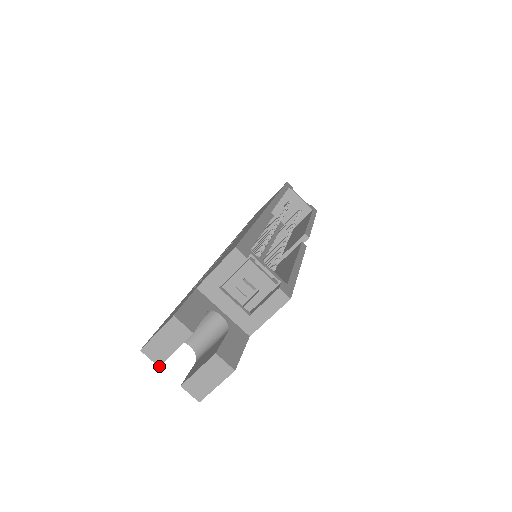
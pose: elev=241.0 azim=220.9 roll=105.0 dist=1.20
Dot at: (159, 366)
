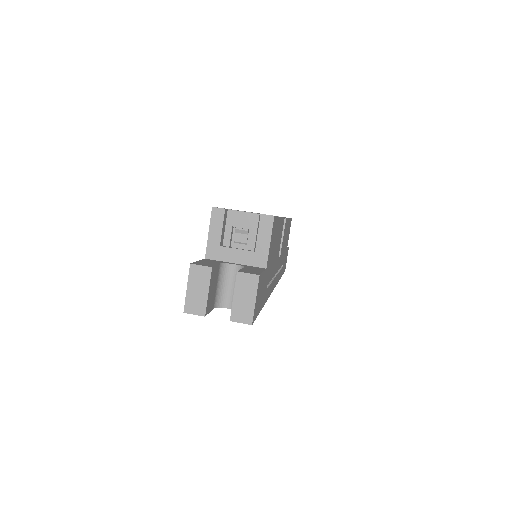
Dot at: (204, 316)
